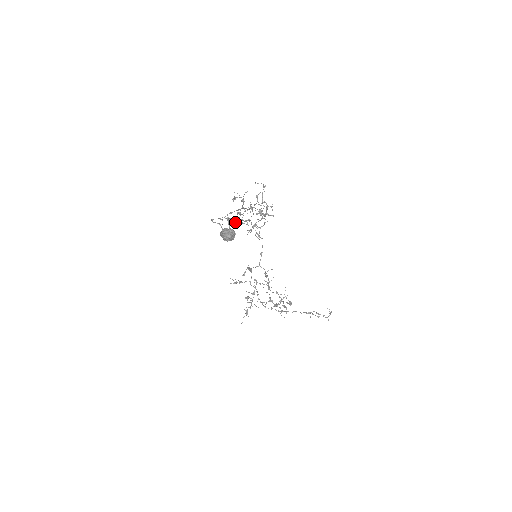
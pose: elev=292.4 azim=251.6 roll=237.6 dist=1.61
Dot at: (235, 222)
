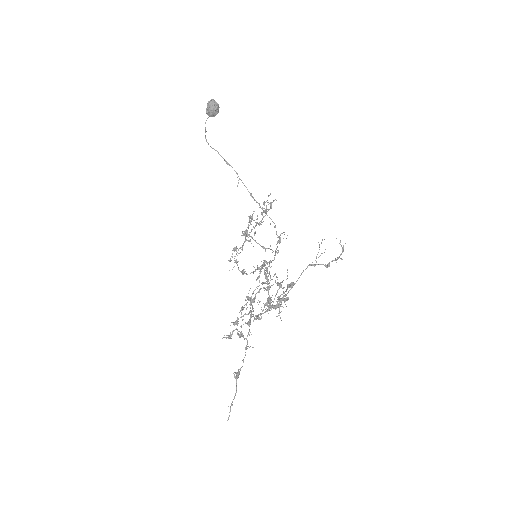
Dot at: (241, 247)
